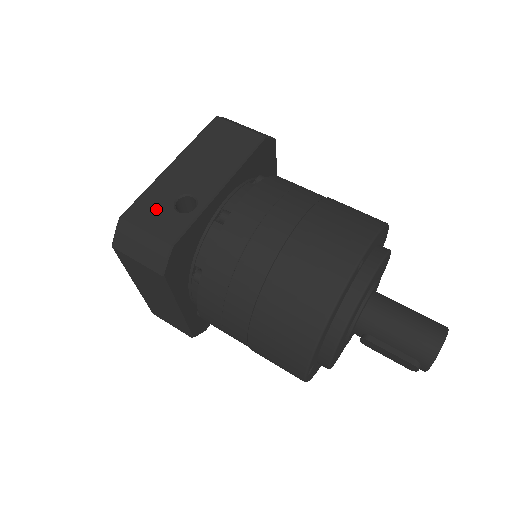
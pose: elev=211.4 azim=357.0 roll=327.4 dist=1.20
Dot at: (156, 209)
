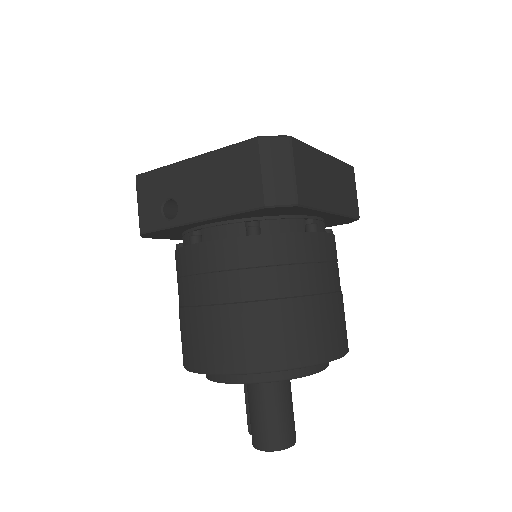
Dot at: (154, 193)
